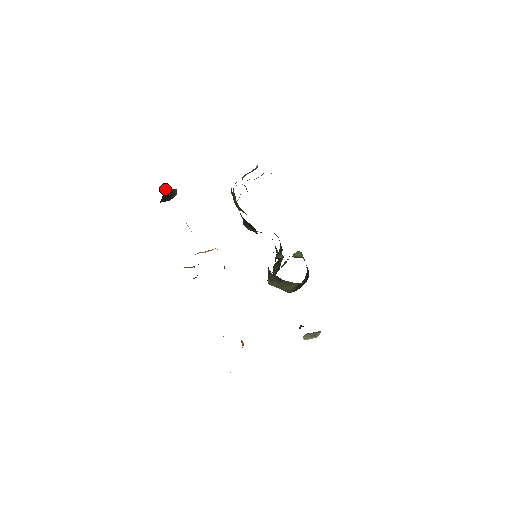
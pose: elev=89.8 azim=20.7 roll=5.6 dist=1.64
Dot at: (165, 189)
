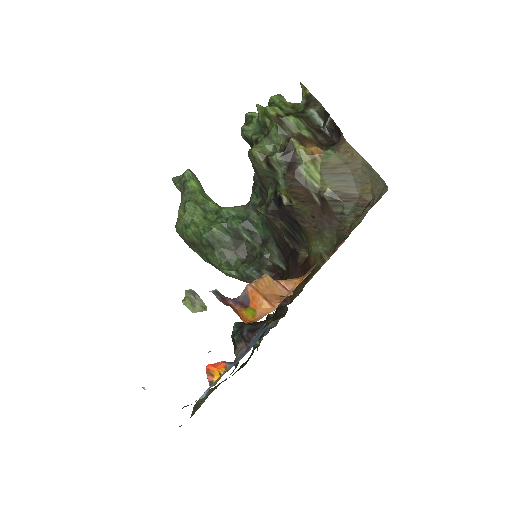
Dot at: occluded
